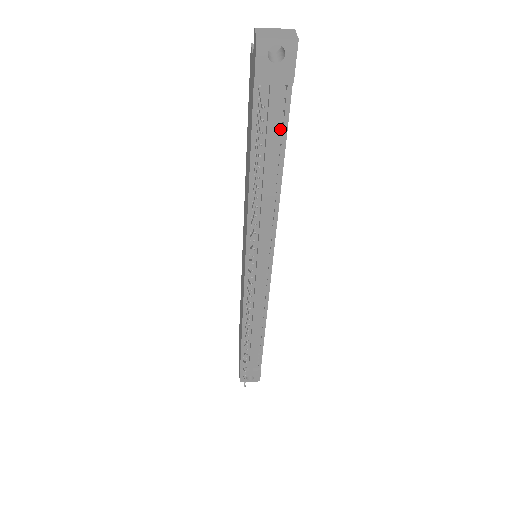
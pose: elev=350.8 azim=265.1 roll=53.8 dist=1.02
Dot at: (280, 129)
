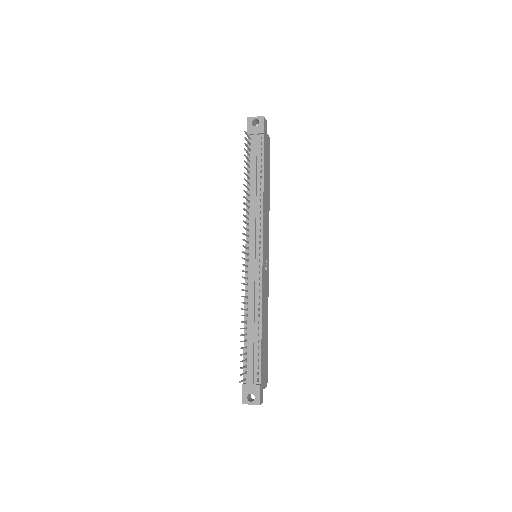
Dot at: (260, 157)
